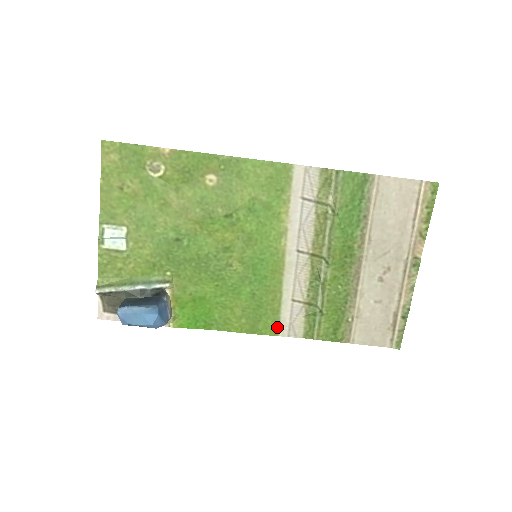
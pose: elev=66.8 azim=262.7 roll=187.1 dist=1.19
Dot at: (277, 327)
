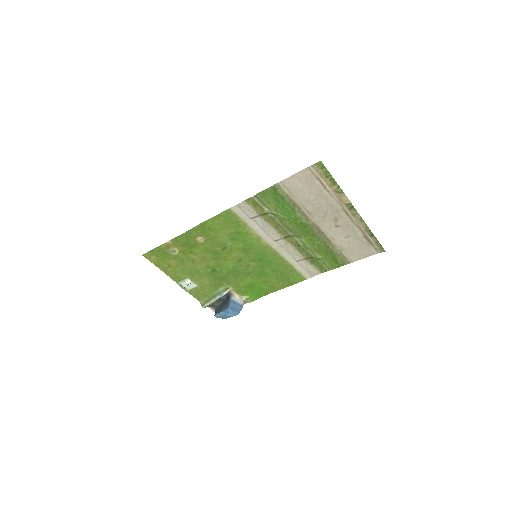
Dot at: (302, 276)
